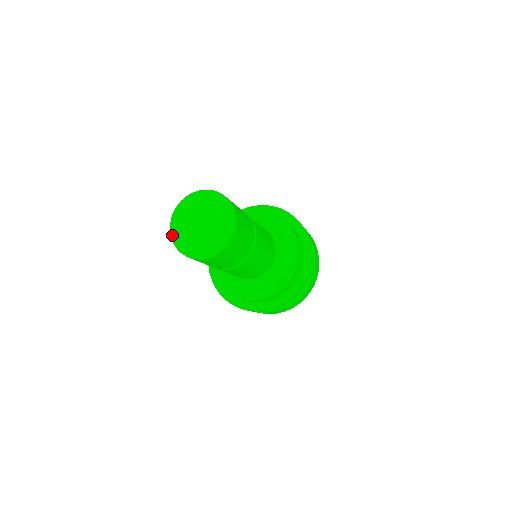
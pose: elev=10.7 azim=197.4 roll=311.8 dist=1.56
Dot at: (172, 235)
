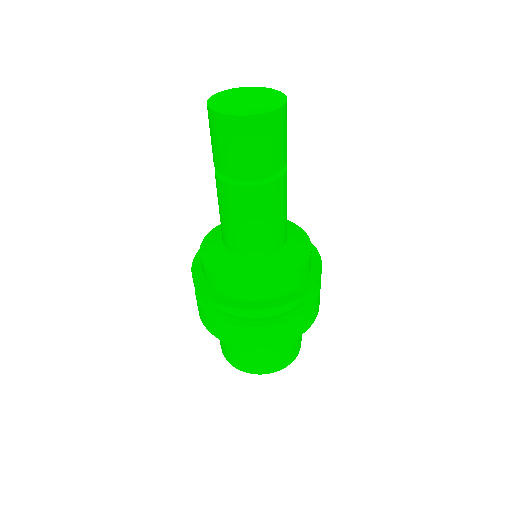
Dot at: (215, 95)
